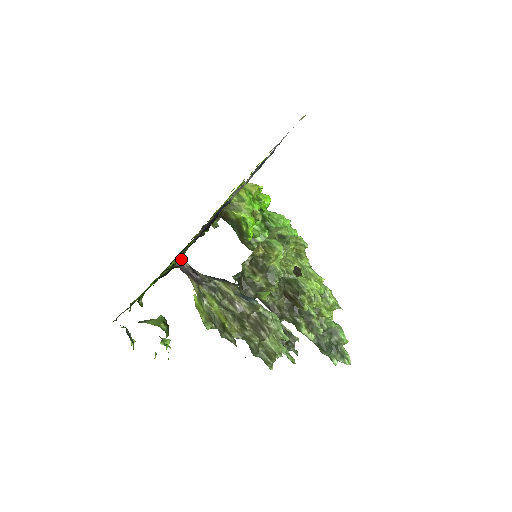
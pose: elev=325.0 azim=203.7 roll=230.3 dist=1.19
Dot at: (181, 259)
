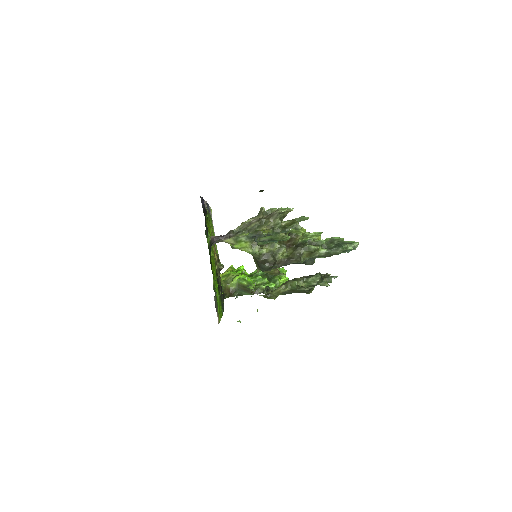
Dot at: (210, 237)
